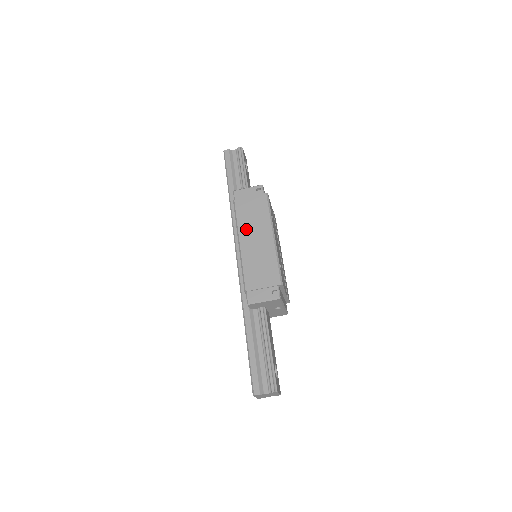
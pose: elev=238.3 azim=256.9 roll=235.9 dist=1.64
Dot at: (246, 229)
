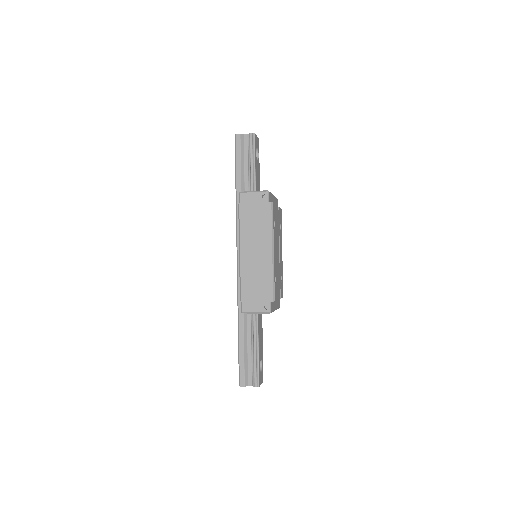
Dot at: (247, 239)
